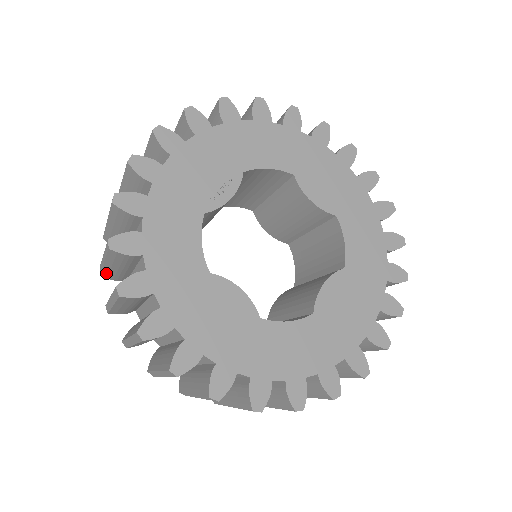
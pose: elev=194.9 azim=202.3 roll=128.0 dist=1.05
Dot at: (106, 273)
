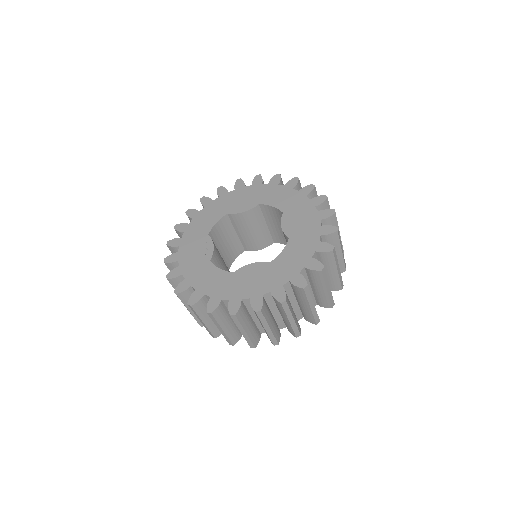
Dot at: (213, 331)
